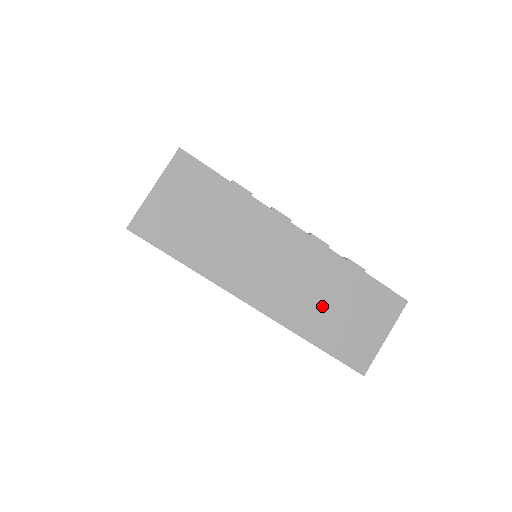
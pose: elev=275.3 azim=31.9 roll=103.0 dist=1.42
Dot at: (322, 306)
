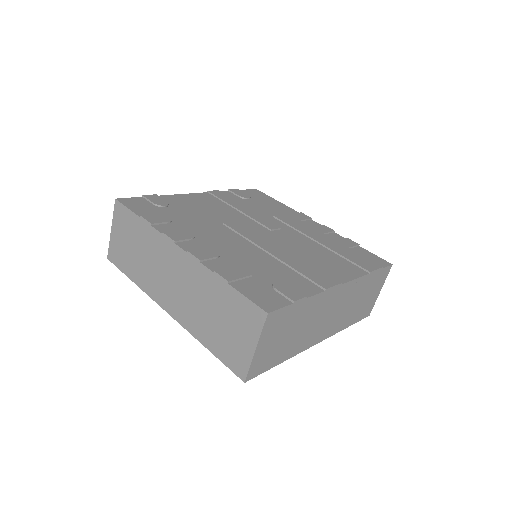
Dot at: (205, 314)
